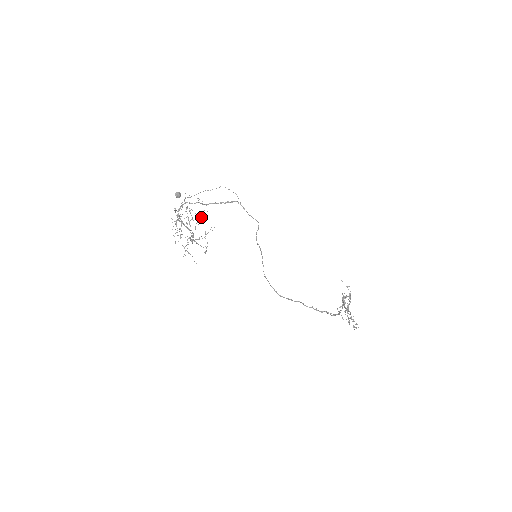
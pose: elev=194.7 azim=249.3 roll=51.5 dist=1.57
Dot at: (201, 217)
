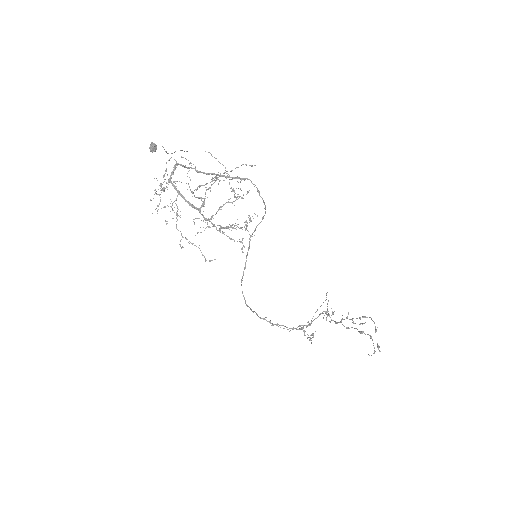
Dot at: (238, 196)
